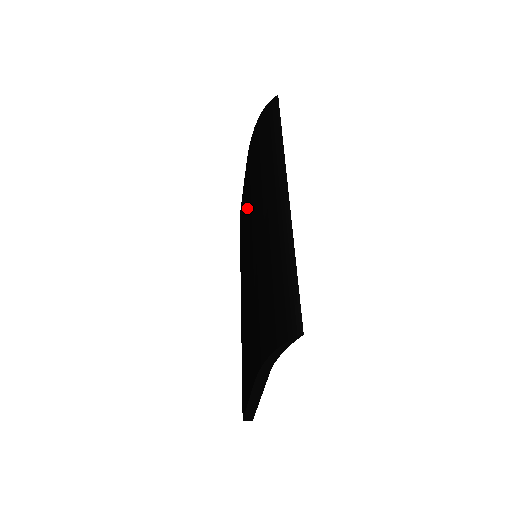
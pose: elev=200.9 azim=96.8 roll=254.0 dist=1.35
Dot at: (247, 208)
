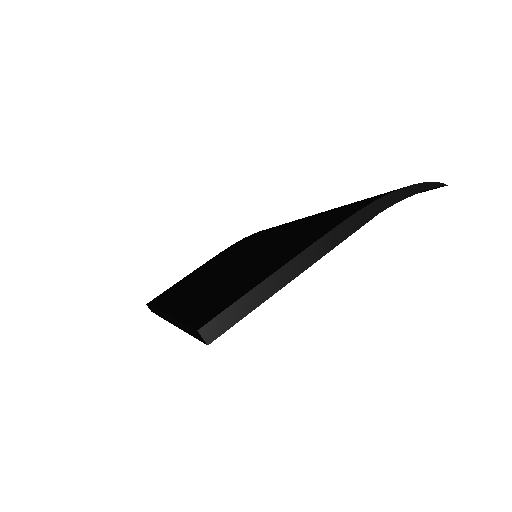
Dot at: (230, 253)
